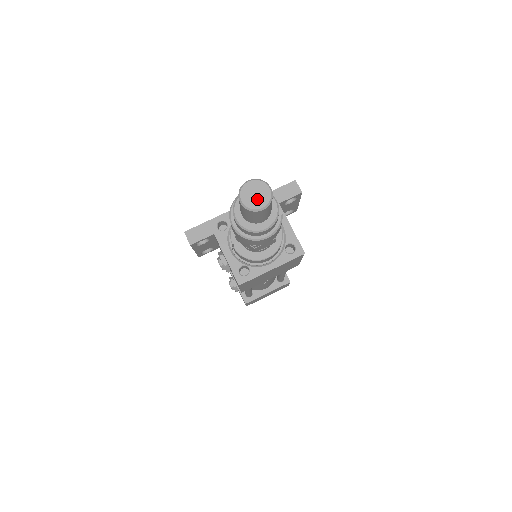
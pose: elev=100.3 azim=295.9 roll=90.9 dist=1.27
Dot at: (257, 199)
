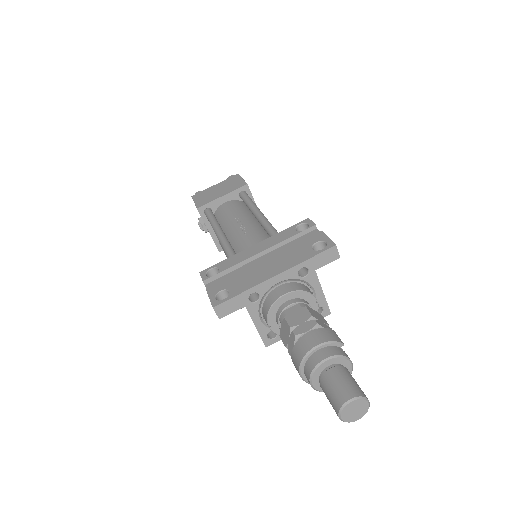
Dot at: (356, 414)
